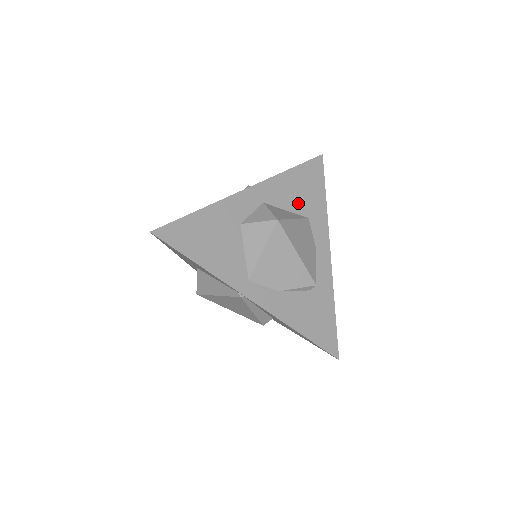
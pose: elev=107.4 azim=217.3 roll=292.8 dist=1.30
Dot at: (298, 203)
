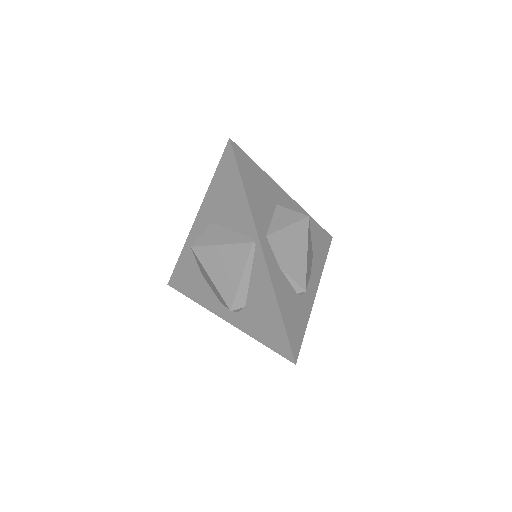
Dot at: (311, 240)
